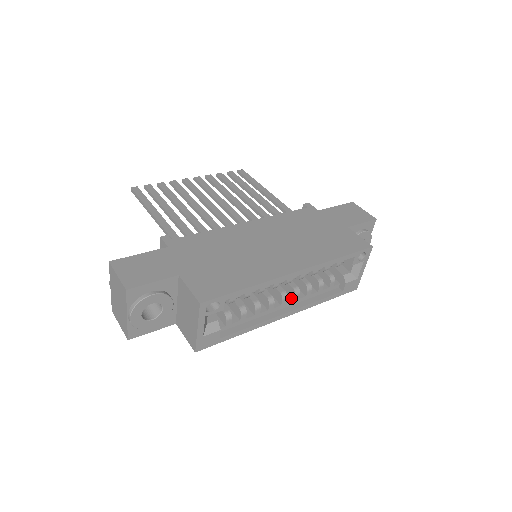
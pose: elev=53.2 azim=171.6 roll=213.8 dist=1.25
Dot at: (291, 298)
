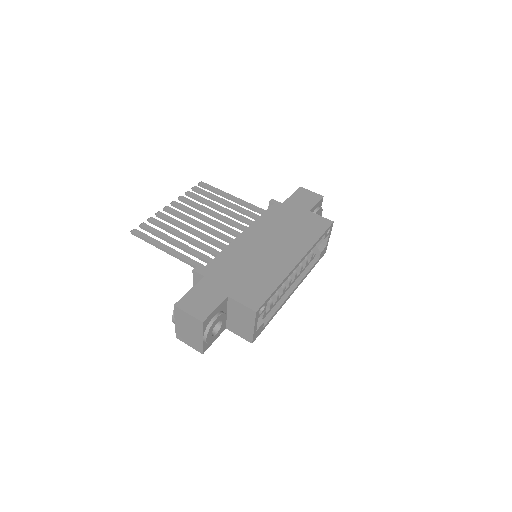
Dot at: (292, 278)
